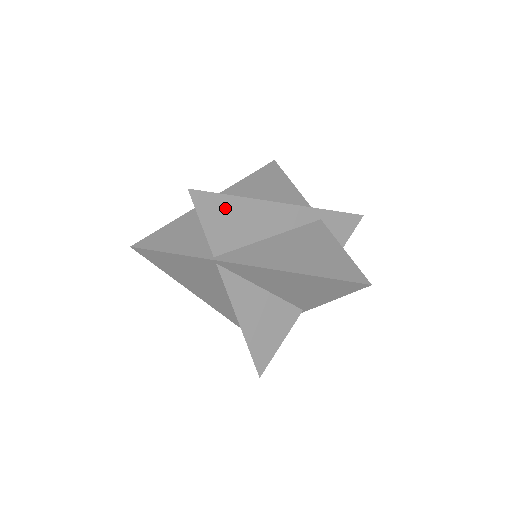
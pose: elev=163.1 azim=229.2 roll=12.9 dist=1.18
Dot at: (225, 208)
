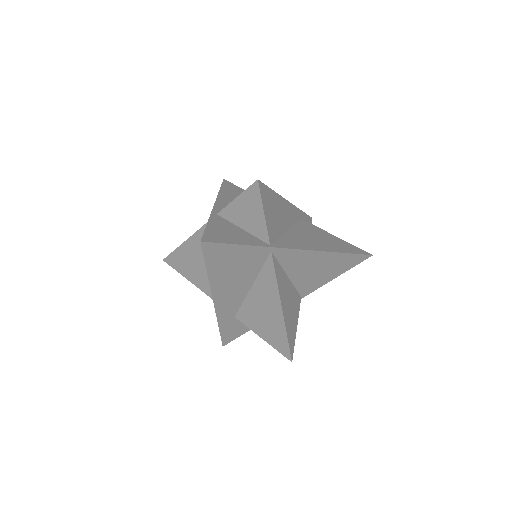
Dot at: (271, 201)
